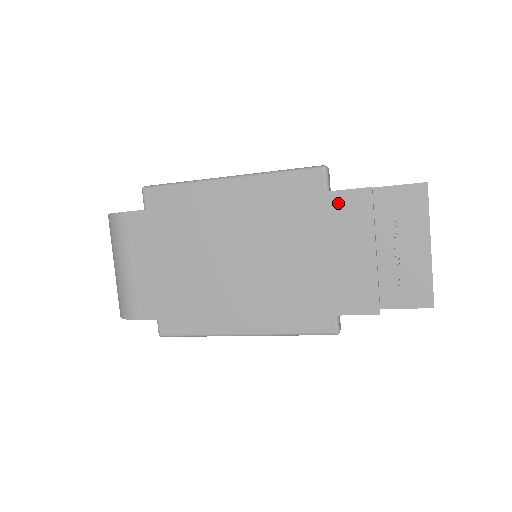
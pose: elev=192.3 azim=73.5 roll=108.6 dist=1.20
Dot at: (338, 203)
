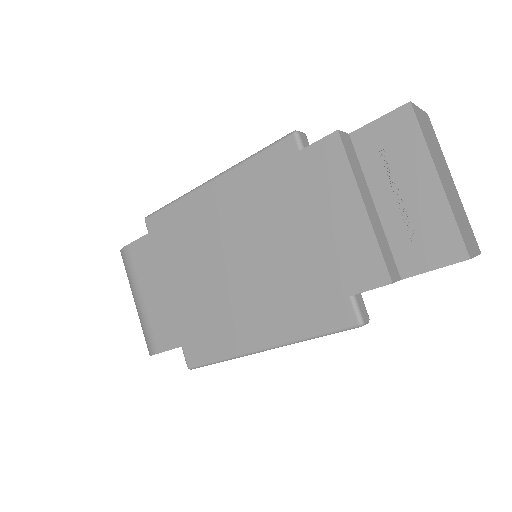
Dot at: (307, 163)
